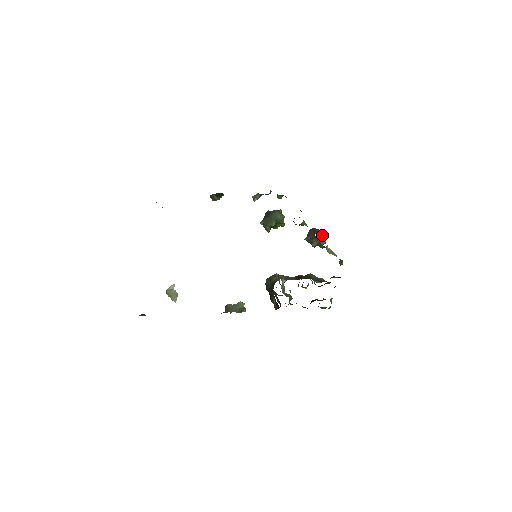
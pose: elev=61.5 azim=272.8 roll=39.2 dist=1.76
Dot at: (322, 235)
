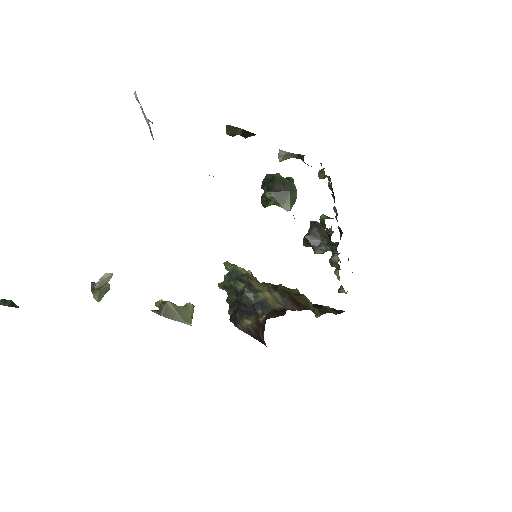
Dot at: occluded
